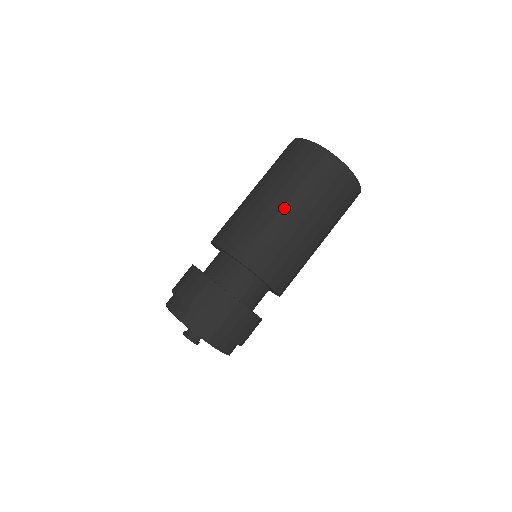
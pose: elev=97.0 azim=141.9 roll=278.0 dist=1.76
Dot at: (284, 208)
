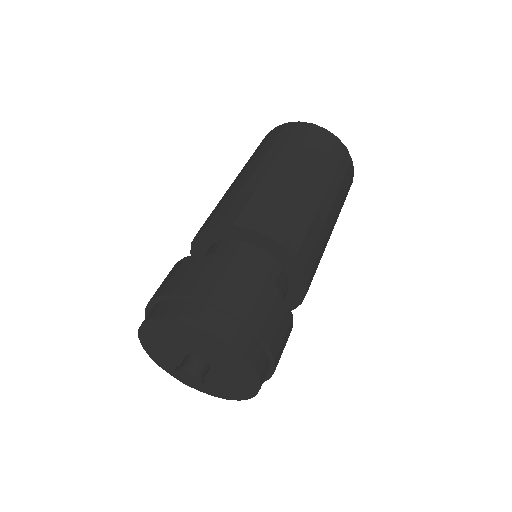
Dot at: (257, 169)
